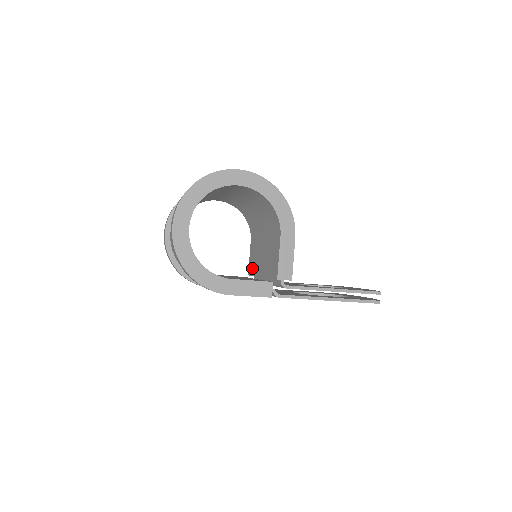
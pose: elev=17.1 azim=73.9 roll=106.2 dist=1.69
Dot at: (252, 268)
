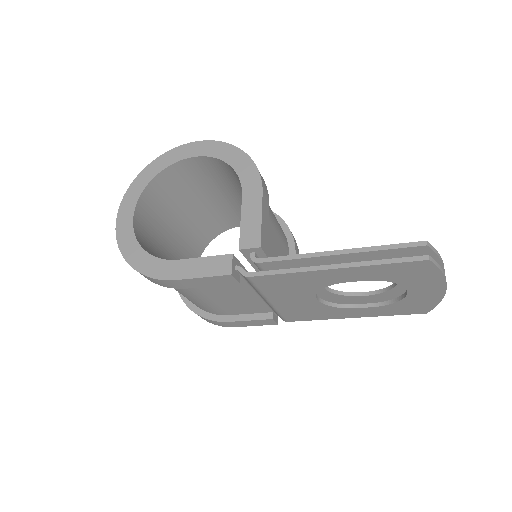
Dot at: occluded
